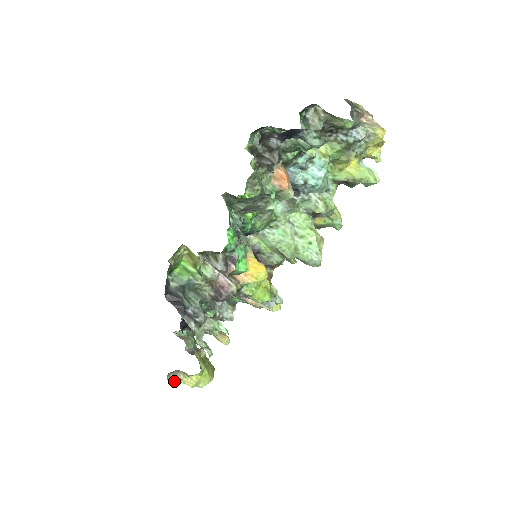
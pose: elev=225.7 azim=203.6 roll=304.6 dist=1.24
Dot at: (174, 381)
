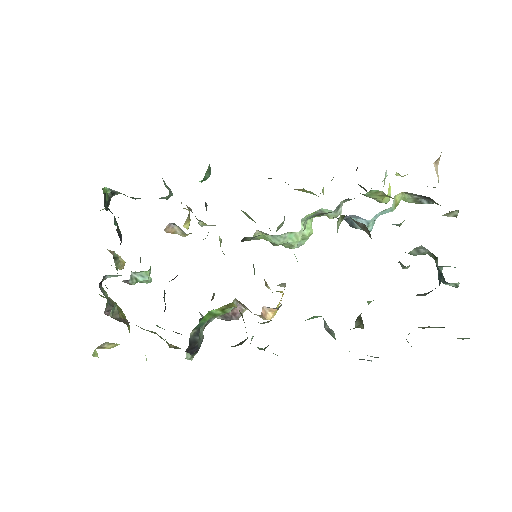
Dot at: (97, 353)
